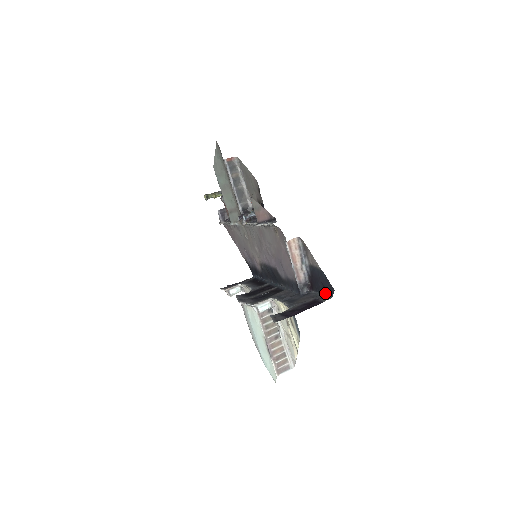
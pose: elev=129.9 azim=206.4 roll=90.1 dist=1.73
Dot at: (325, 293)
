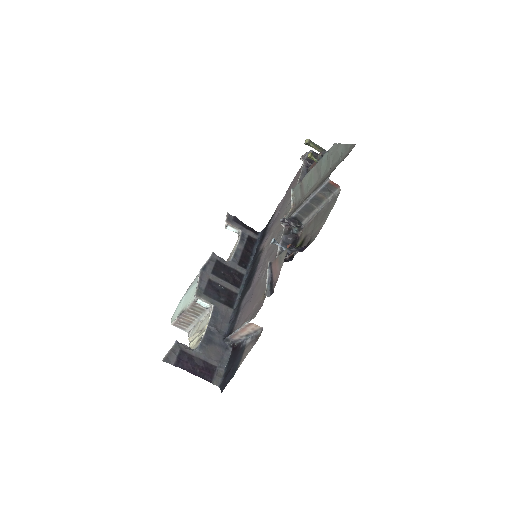
Dot at: (225, 374)
